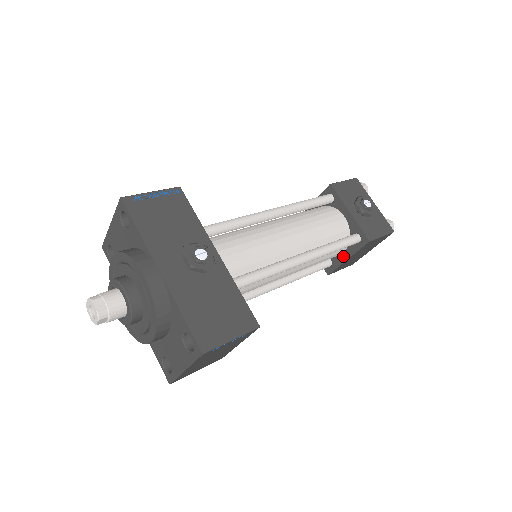
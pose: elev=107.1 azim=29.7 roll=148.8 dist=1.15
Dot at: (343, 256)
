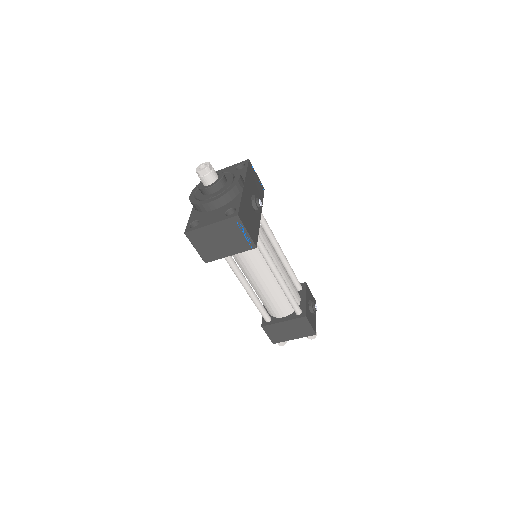
Dot at: (282, 319)
